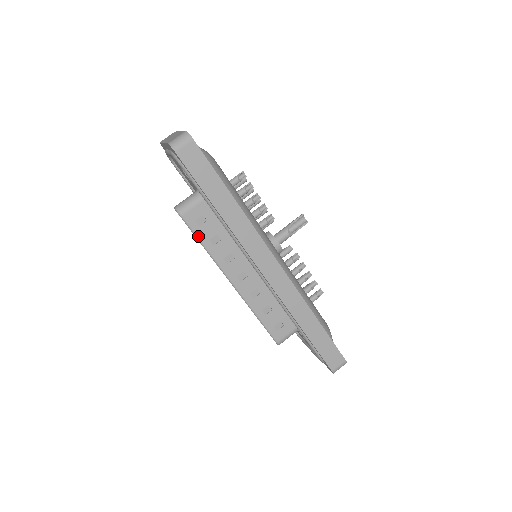
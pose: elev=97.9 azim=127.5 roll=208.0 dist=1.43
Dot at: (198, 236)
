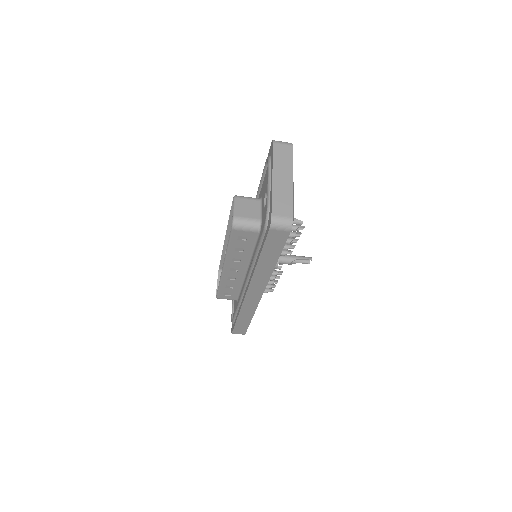
Dot at: (231, 242)
